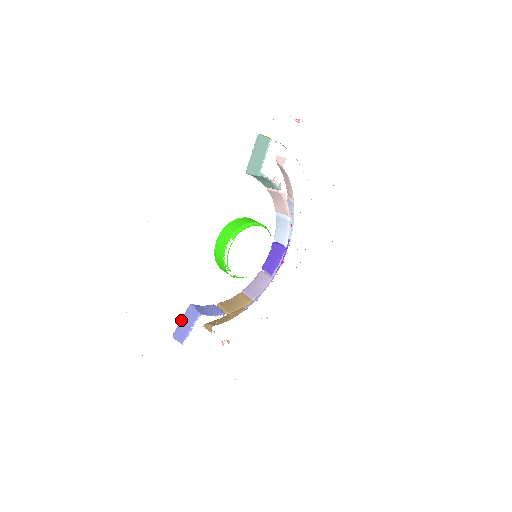
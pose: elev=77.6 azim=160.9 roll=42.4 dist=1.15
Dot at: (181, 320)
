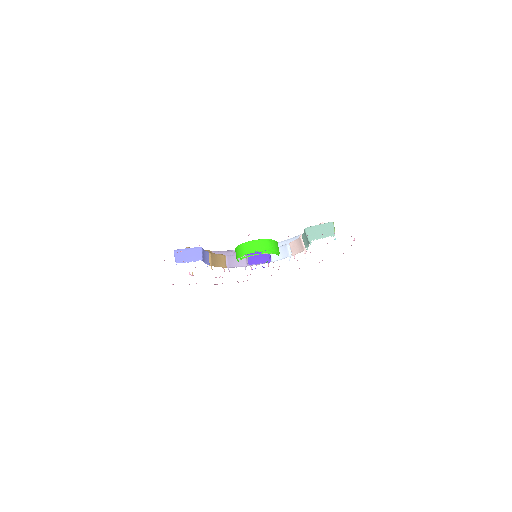
Dot at: (188, 249)
